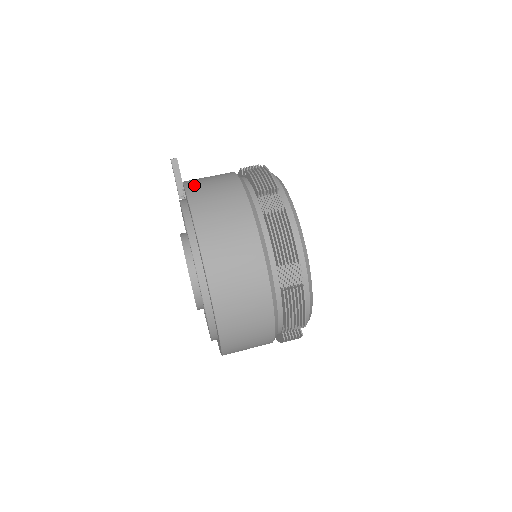
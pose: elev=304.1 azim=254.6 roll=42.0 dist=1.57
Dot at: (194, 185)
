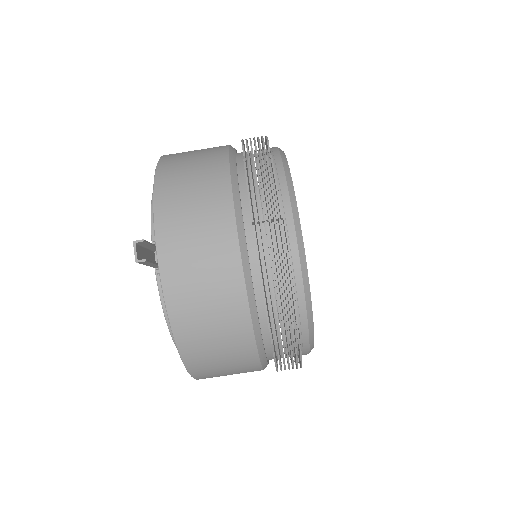
Dot at: (177, 293)
